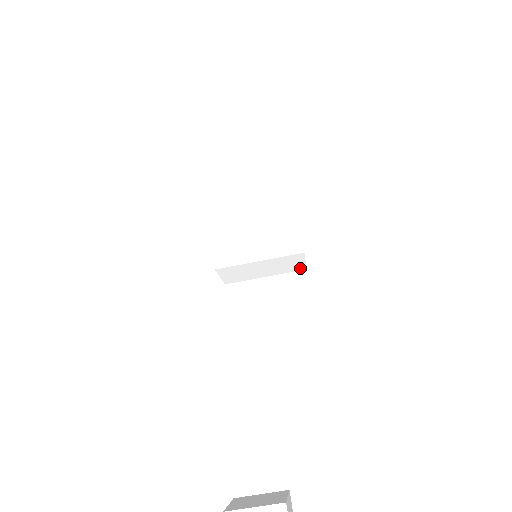
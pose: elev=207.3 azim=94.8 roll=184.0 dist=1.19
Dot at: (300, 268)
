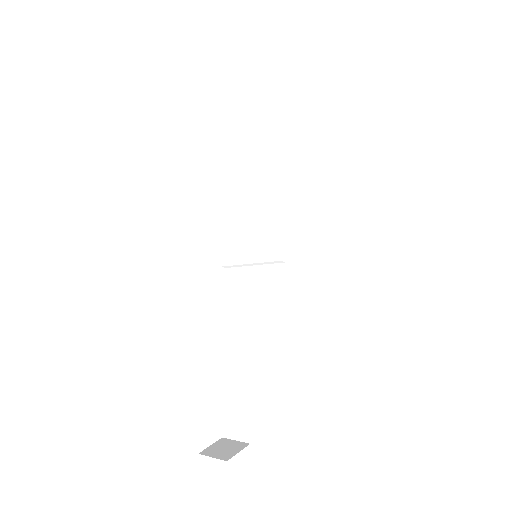
Dot at: occluded
